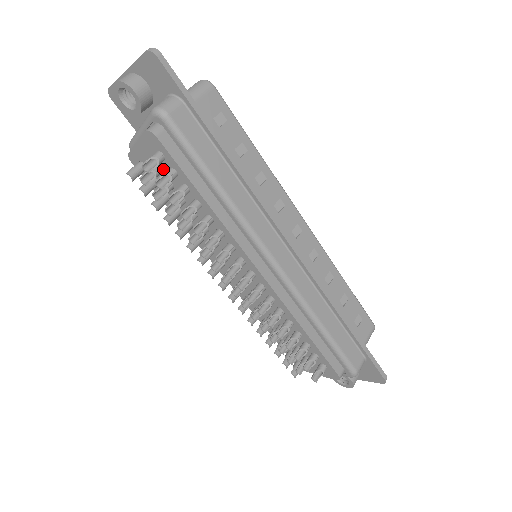
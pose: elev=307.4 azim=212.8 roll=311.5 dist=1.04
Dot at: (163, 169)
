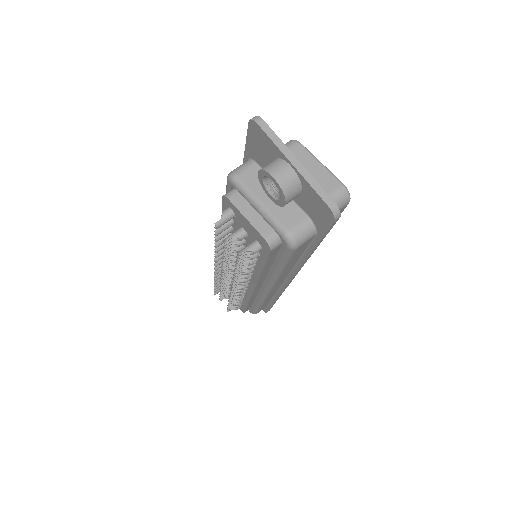
Dot at: (250, 239)
